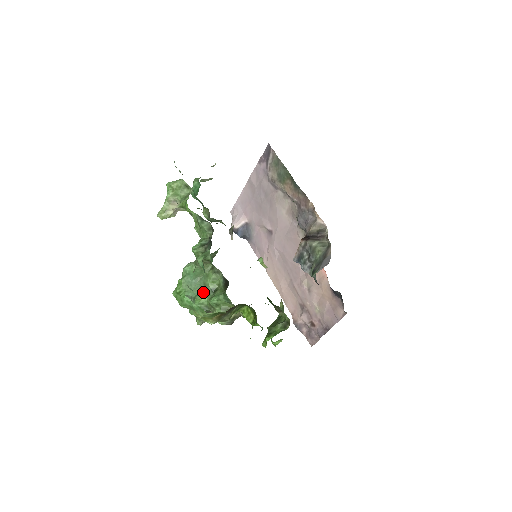
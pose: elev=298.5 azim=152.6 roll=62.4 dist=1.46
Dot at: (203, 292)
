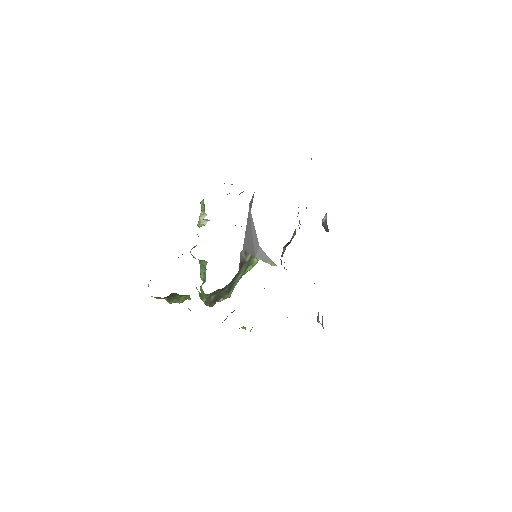
Dot at: (205, 280)
